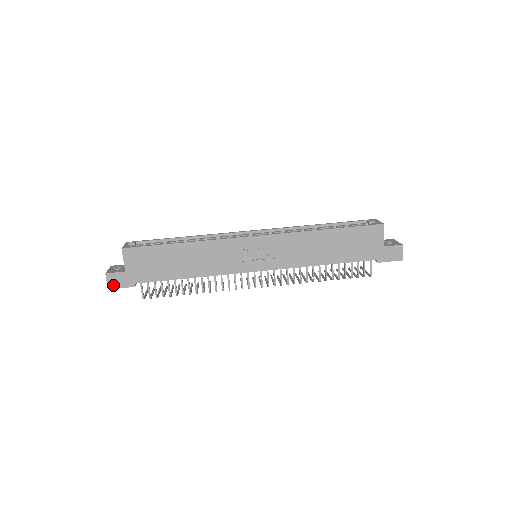
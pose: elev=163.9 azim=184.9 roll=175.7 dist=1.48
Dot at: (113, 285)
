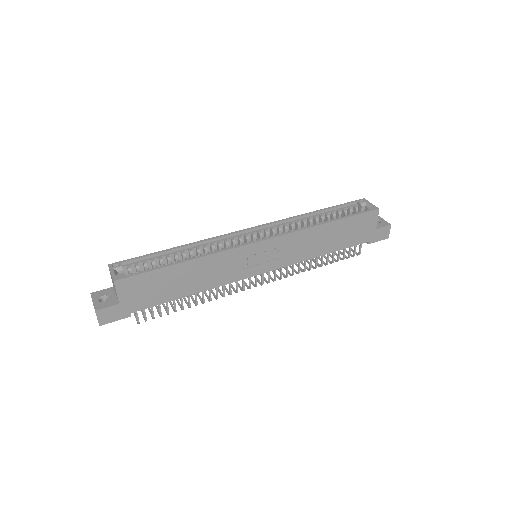
Dot at: (105, 320)
